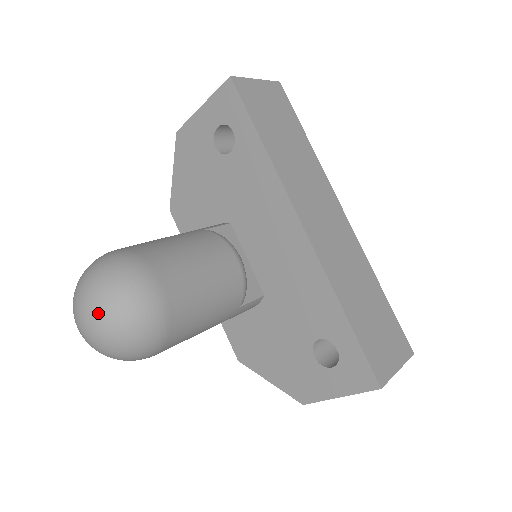
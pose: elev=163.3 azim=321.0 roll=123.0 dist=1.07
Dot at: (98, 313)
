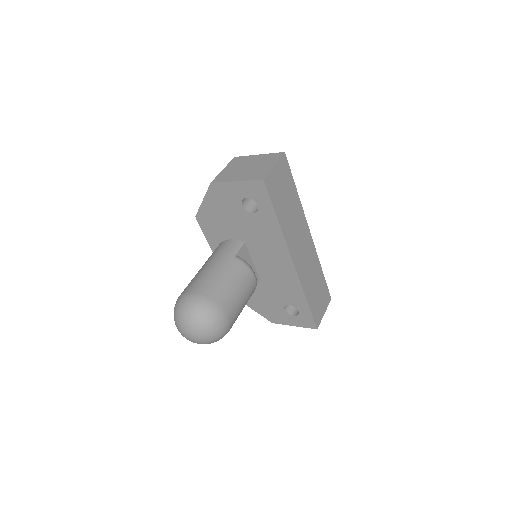
Dot at: (201, 336)
